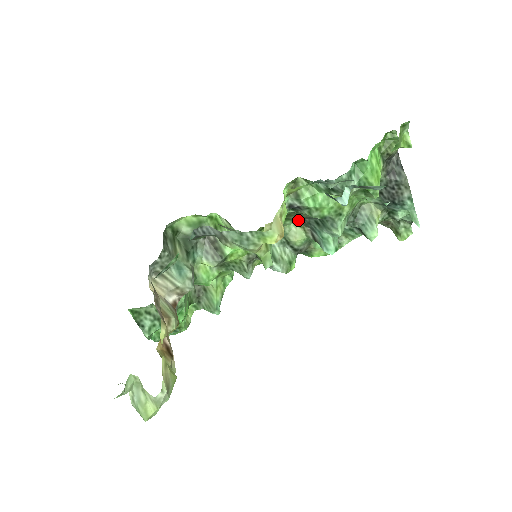
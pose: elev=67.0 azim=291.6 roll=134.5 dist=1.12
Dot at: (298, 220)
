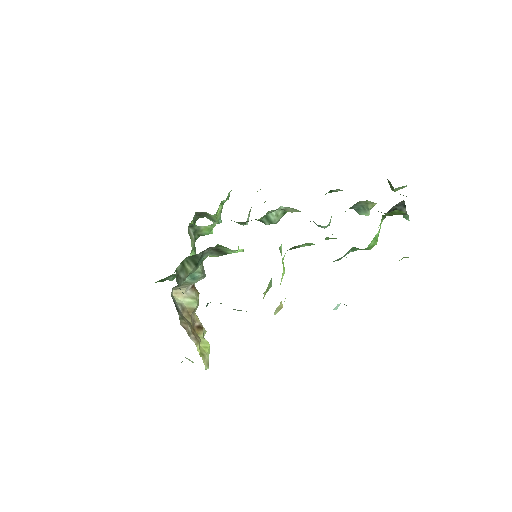
Dot at: occluded
